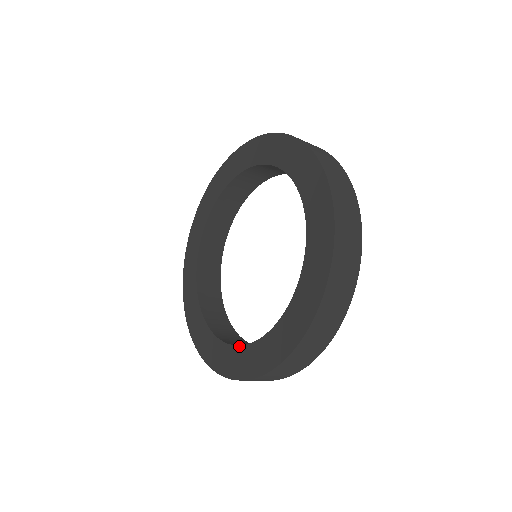
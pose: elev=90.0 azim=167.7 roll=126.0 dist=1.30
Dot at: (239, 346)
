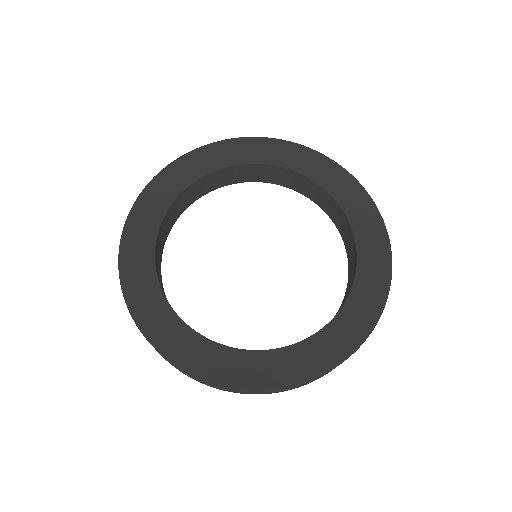
Dot at: (349, 297)
